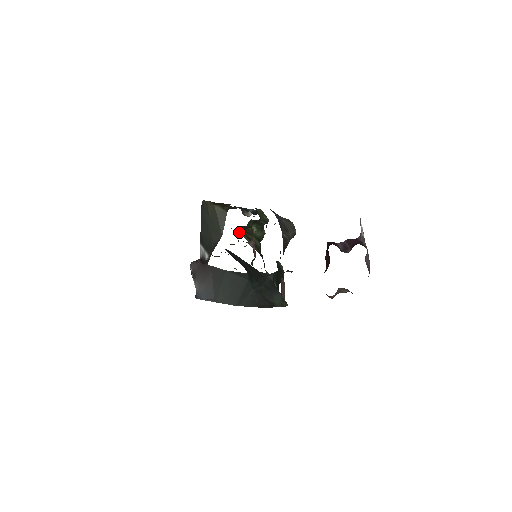
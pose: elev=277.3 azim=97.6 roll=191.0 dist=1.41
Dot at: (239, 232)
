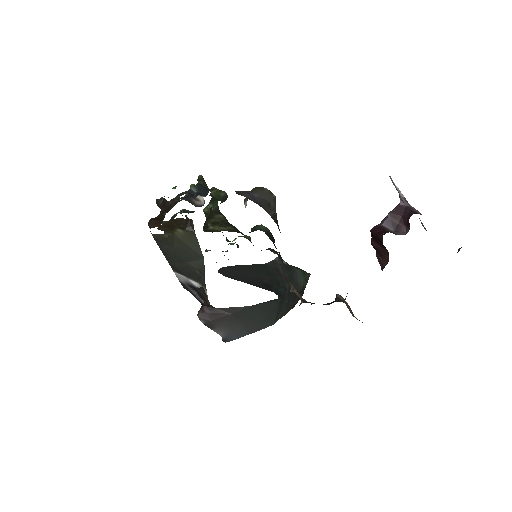
Dot at: (206, 230)
